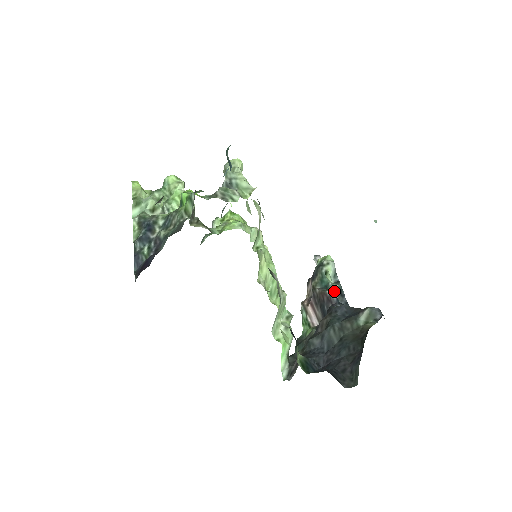
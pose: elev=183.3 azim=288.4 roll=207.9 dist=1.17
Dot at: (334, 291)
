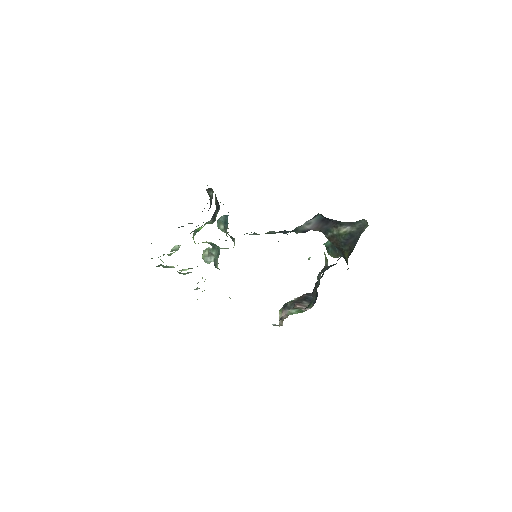
Dot at: occluded
